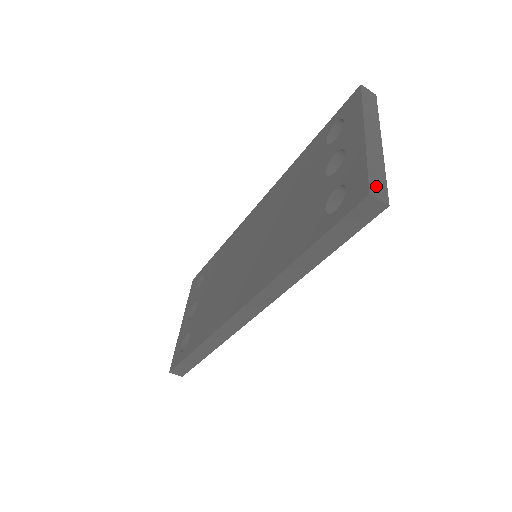
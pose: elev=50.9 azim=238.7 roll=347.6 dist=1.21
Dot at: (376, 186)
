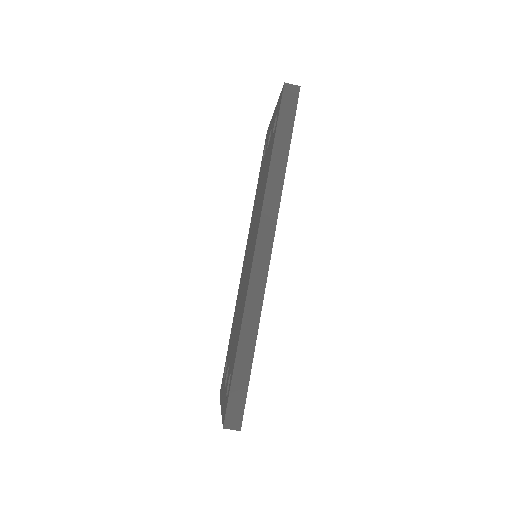
Dot at: occluded
